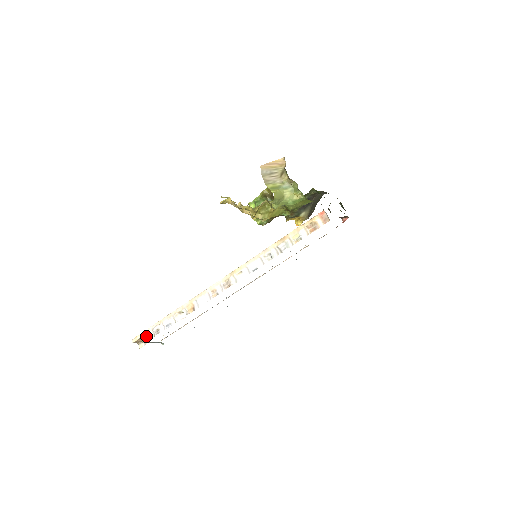
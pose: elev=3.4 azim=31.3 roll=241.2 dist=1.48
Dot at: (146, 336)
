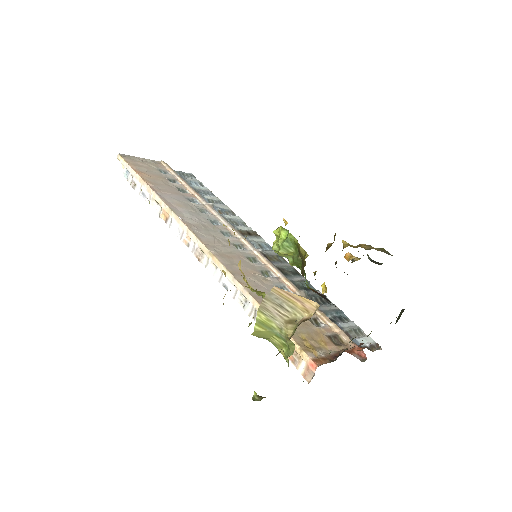
Dot at: (127, 171)
